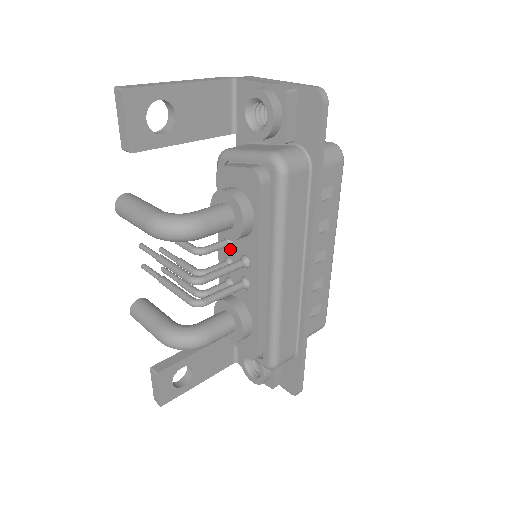
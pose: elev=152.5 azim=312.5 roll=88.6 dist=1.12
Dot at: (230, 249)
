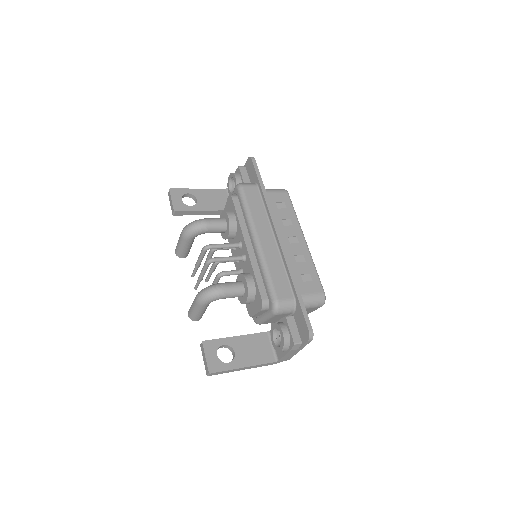
Dot at: (236, 250)
